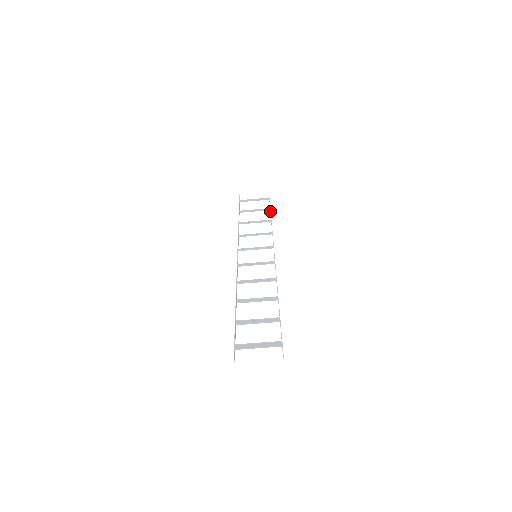
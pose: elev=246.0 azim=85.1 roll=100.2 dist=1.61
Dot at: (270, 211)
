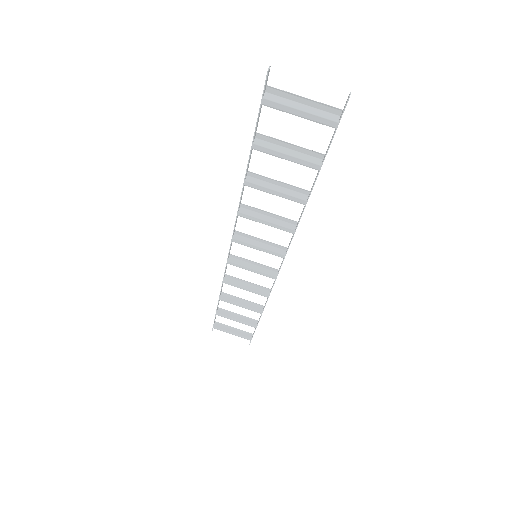
Dot at: occluded
